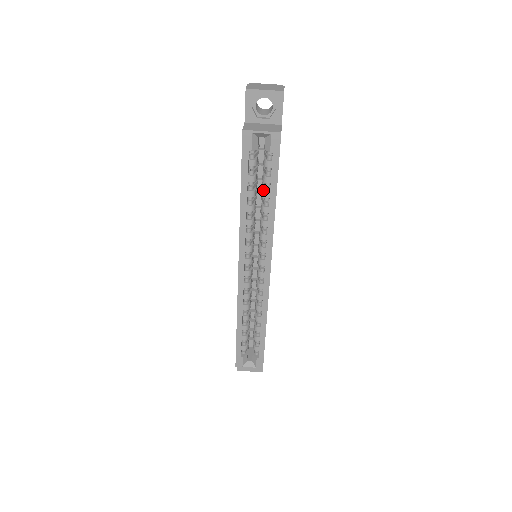
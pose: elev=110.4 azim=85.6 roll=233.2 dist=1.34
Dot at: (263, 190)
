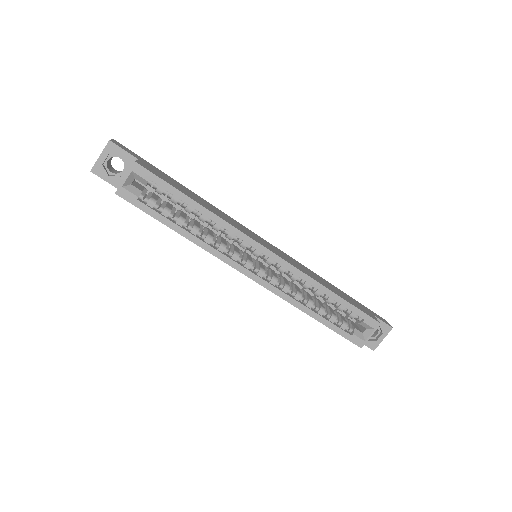
Dot at: (184, 209)
